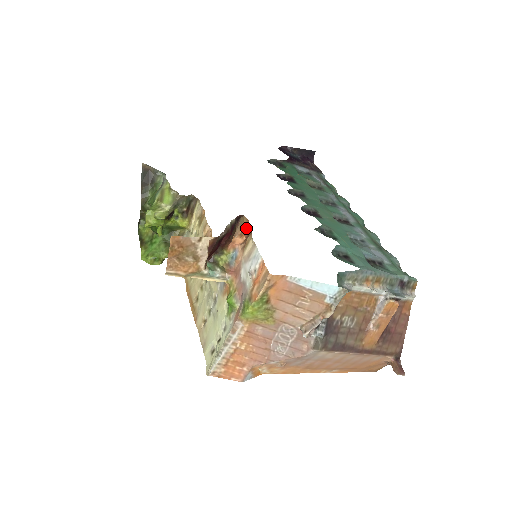
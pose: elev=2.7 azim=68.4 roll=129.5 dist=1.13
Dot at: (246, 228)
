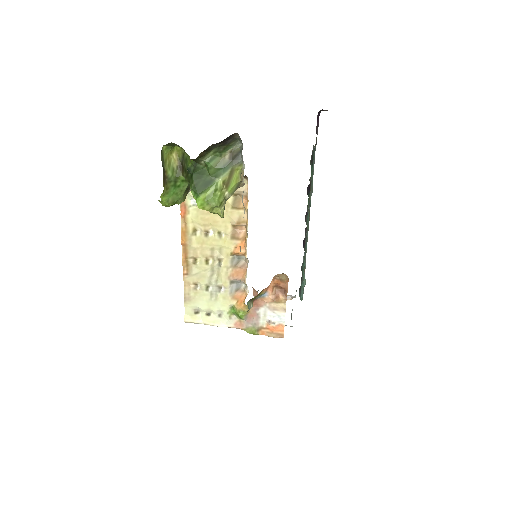
Dot at: (282, 282)
